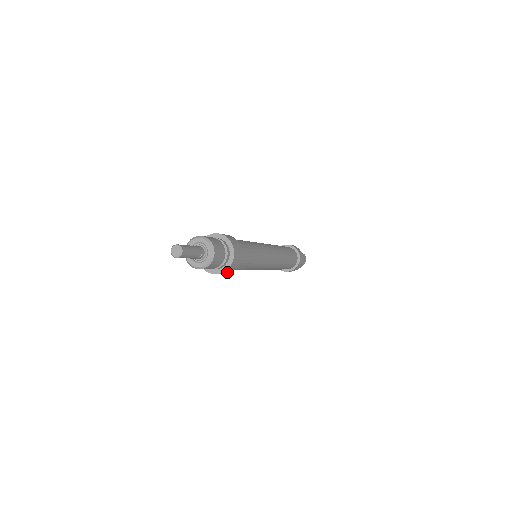
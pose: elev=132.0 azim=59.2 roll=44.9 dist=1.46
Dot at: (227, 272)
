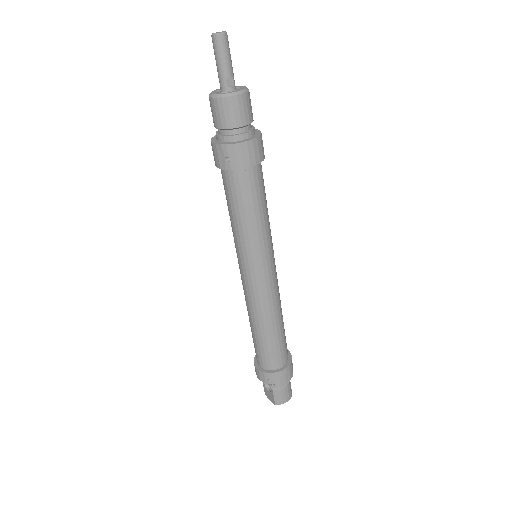
Dot at: (232, 159)
